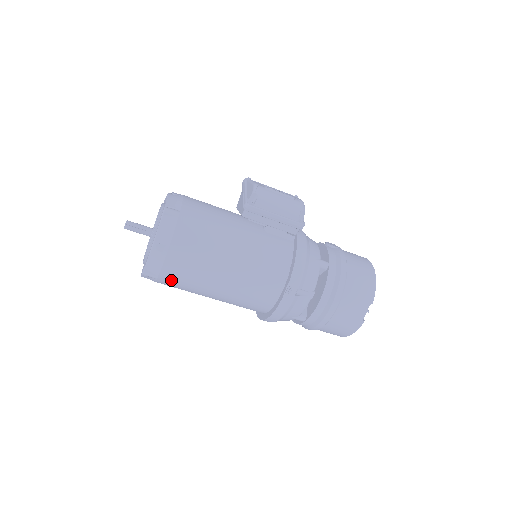
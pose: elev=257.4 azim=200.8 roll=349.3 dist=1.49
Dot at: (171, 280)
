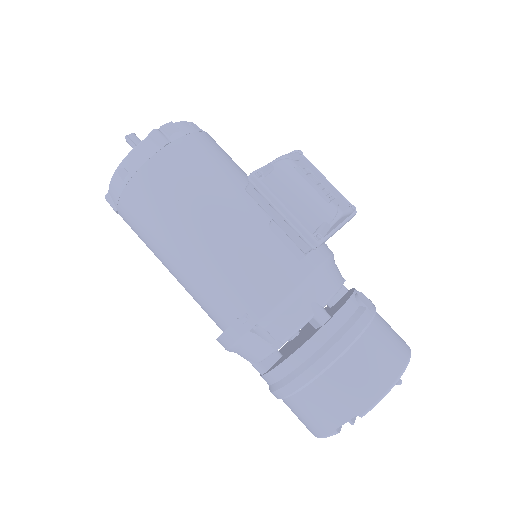
Dot at: (129, 222)
